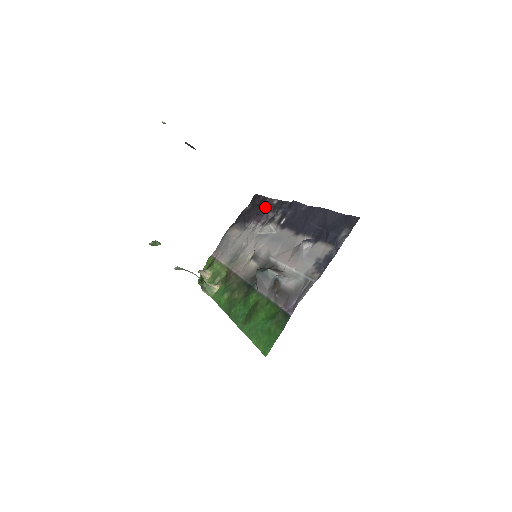
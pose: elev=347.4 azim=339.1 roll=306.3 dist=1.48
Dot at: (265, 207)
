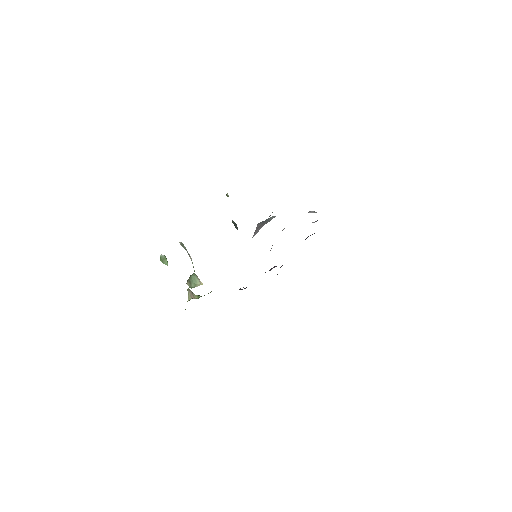
Dot at: occluded
